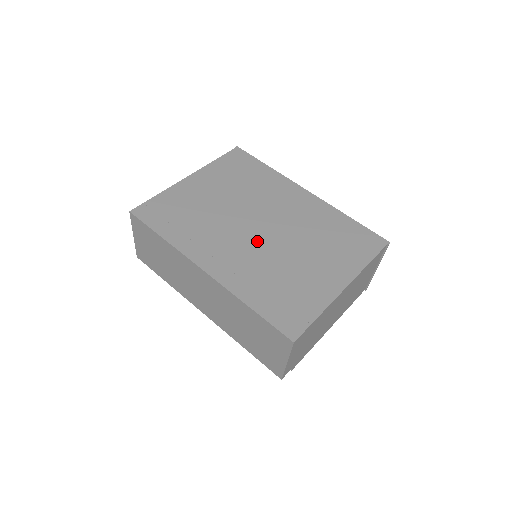
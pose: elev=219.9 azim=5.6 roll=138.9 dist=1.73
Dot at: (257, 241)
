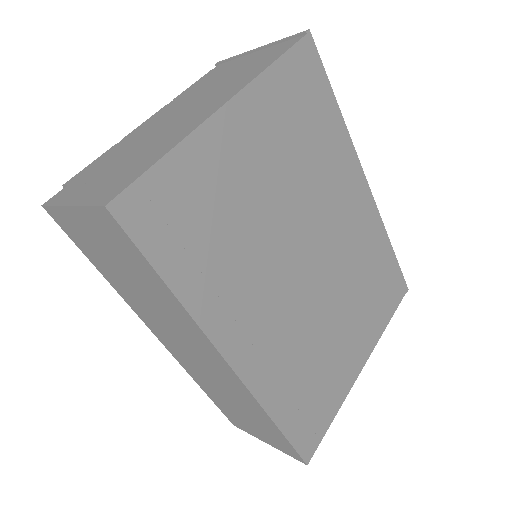
Dot at: (301, 294)
